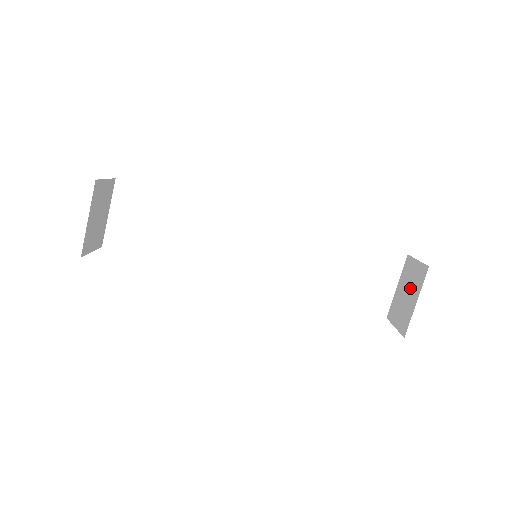
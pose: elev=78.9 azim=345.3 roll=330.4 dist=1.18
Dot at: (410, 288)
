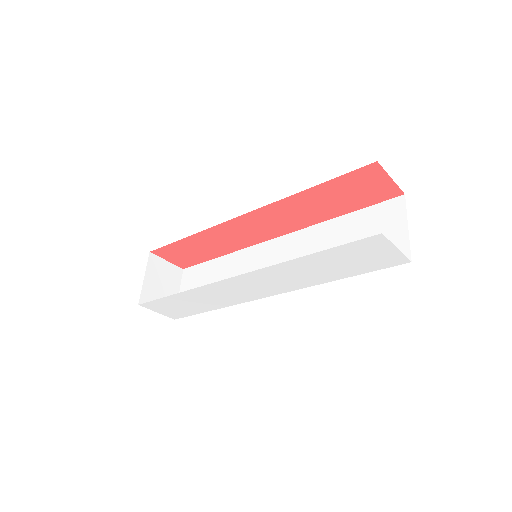
Dot at: occluded
